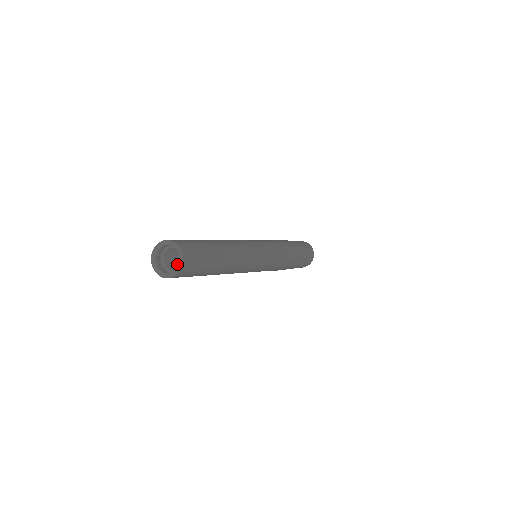
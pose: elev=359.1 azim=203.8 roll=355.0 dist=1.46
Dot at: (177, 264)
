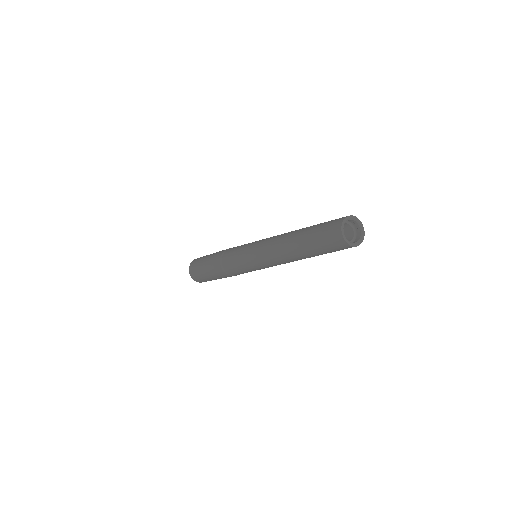
Dot at: occluded
